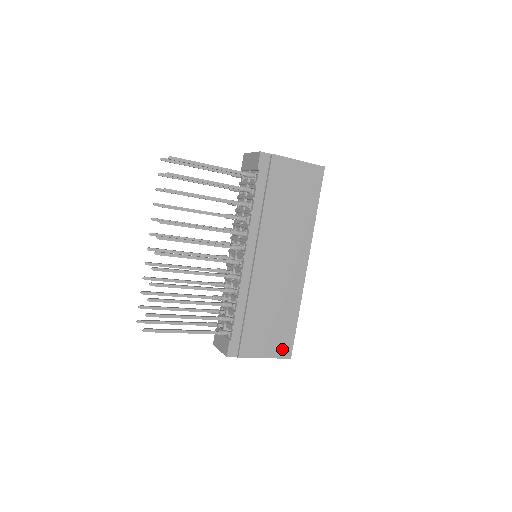
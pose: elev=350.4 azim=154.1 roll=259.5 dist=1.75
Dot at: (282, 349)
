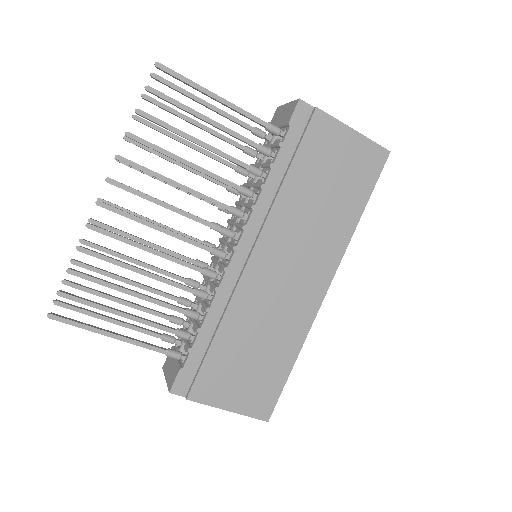
Dot at: (258, 404)
